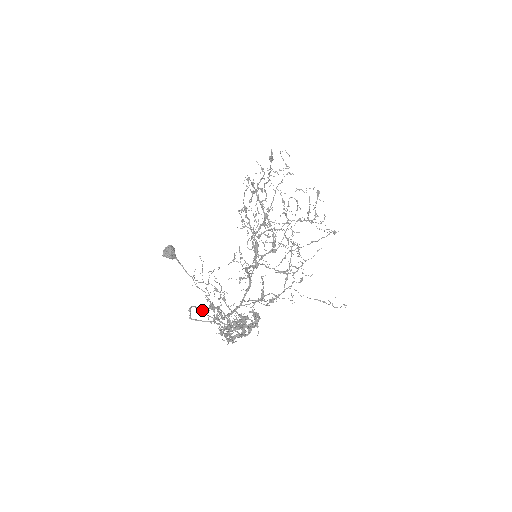
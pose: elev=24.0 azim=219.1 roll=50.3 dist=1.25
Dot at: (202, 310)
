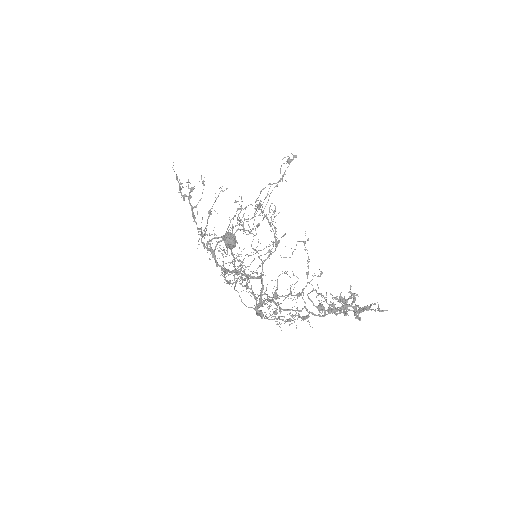
Dot at: (262, 305)
